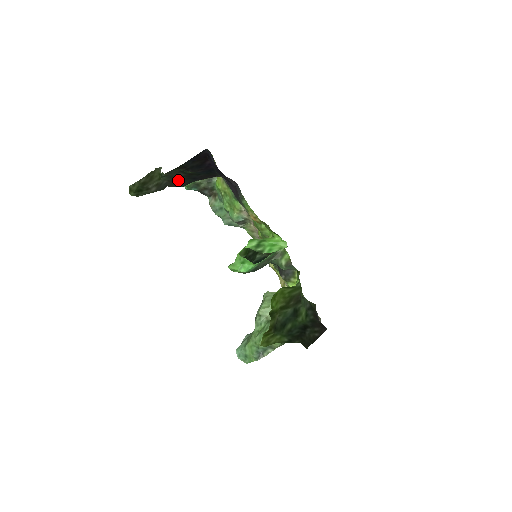
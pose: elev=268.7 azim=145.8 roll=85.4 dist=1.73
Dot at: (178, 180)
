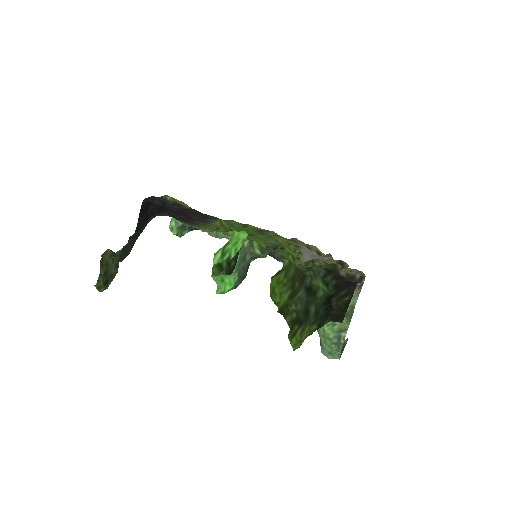
Dot at: (127, 249)
